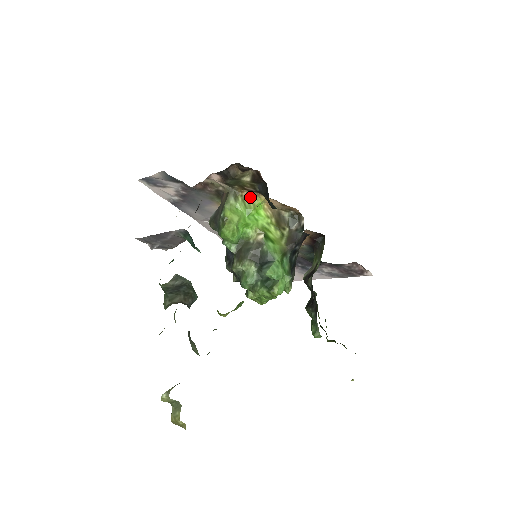
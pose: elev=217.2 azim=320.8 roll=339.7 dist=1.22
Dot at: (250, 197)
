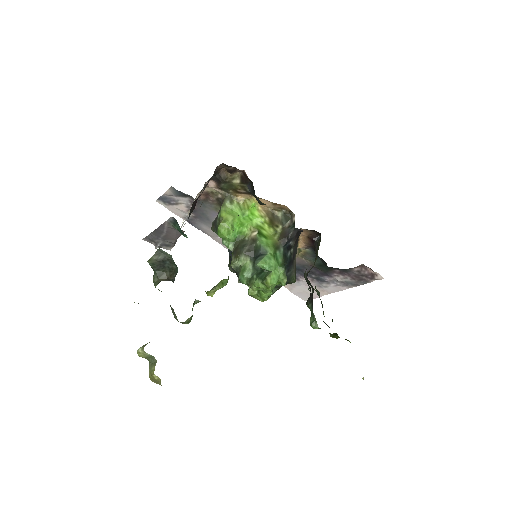
Dot at: (245, 200)
